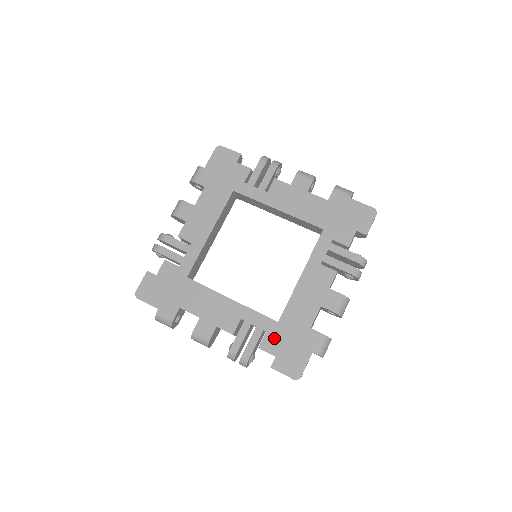
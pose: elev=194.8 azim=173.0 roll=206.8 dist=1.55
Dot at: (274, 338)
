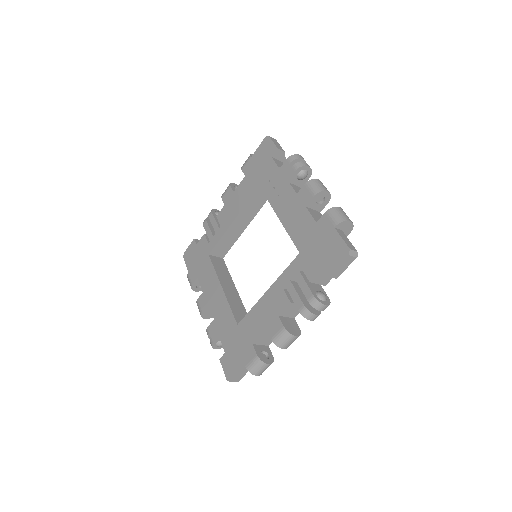
Dot at: (230, 337)
